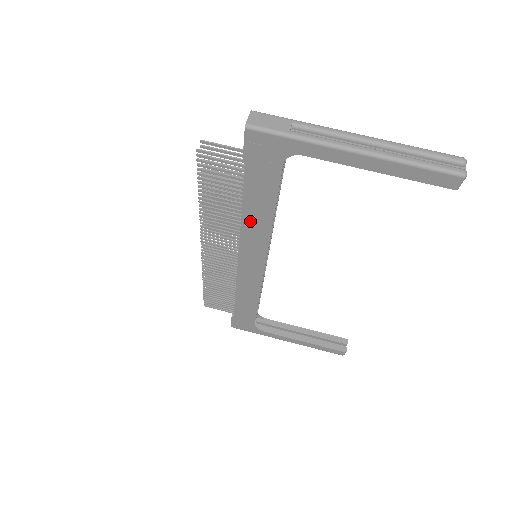
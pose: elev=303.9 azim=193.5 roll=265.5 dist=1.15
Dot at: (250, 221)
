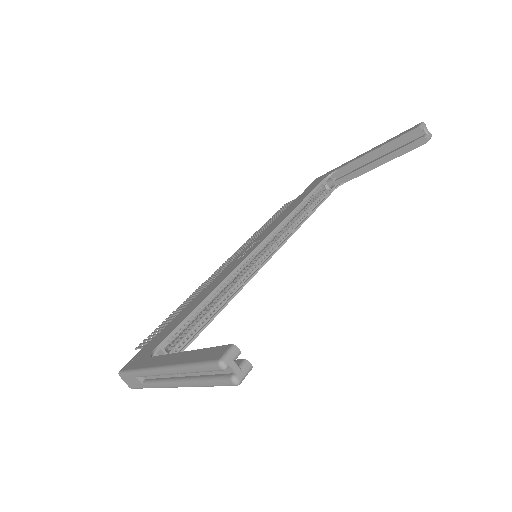
Dot at: occluded
